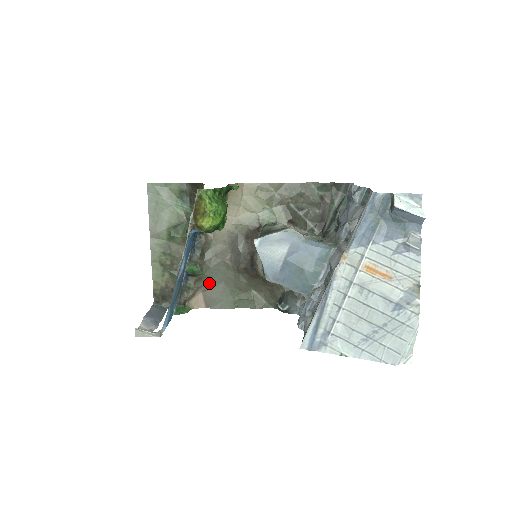
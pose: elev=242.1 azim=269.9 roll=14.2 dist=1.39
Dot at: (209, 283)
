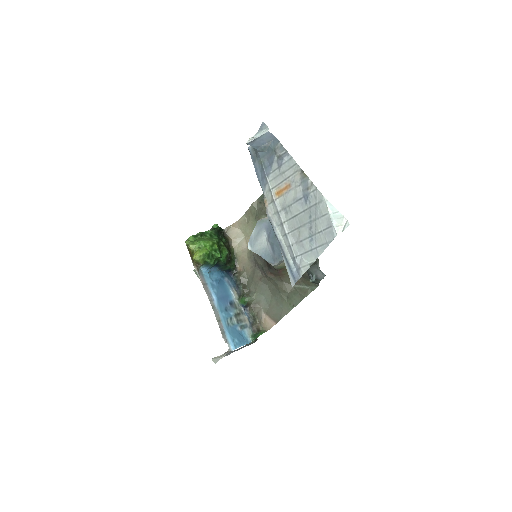
Dot at: (264, 303)
